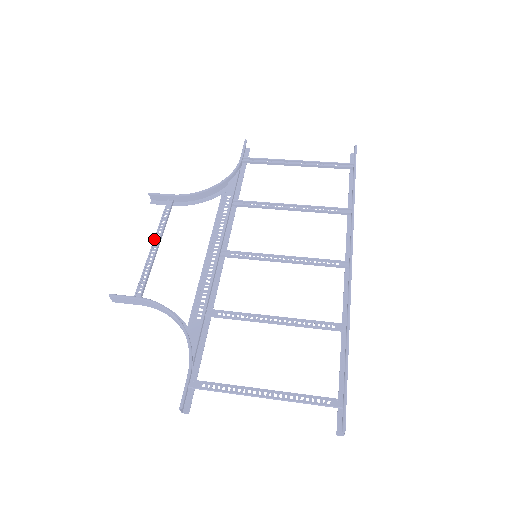
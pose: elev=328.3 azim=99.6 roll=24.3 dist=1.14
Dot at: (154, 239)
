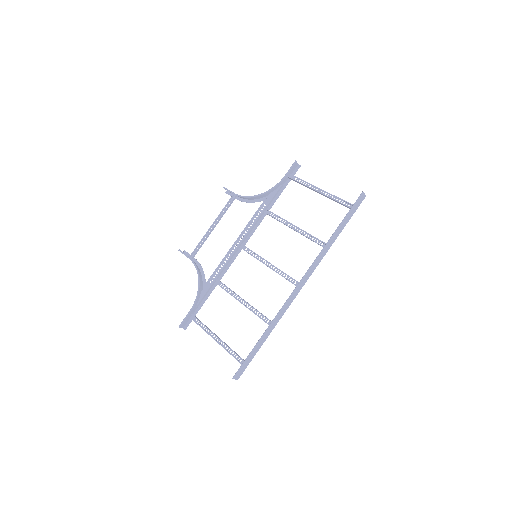
Dot at: (214, 221)
